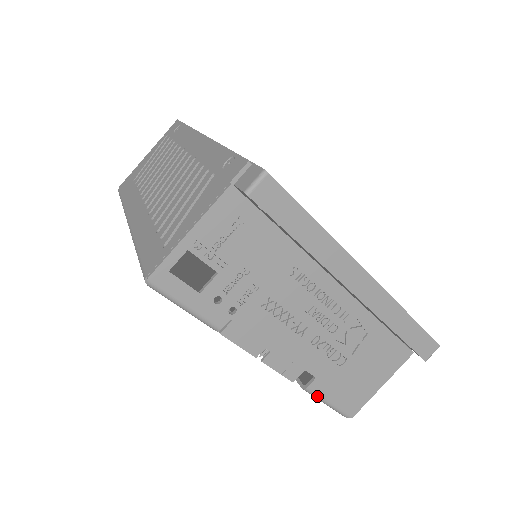
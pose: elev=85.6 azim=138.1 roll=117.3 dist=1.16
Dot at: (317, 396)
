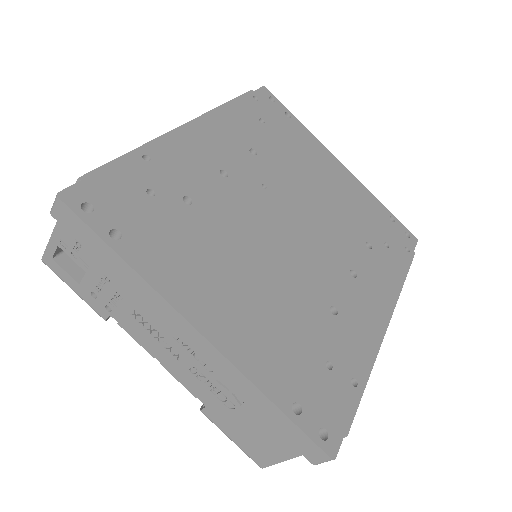
Dot at: (215, 424)
